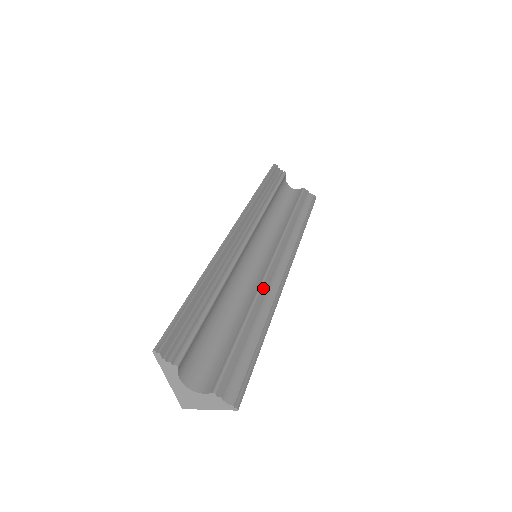
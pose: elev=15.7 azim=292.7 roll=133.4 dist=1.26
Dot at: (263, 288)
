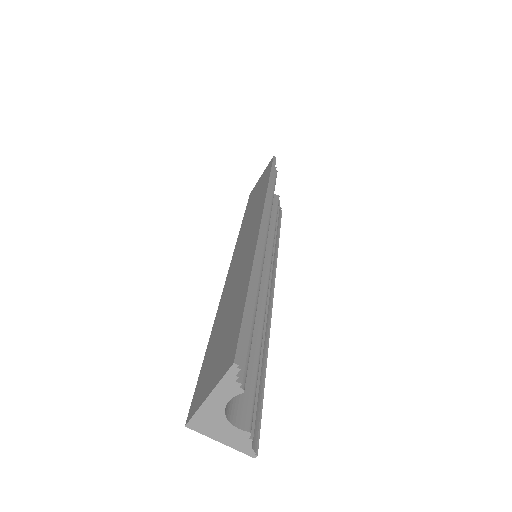
Dot at: (266, 303)
